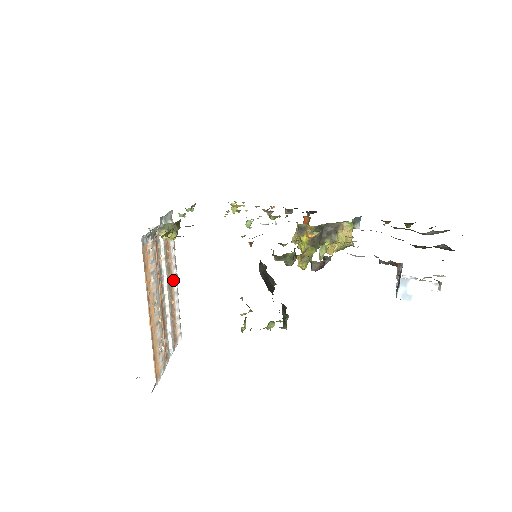
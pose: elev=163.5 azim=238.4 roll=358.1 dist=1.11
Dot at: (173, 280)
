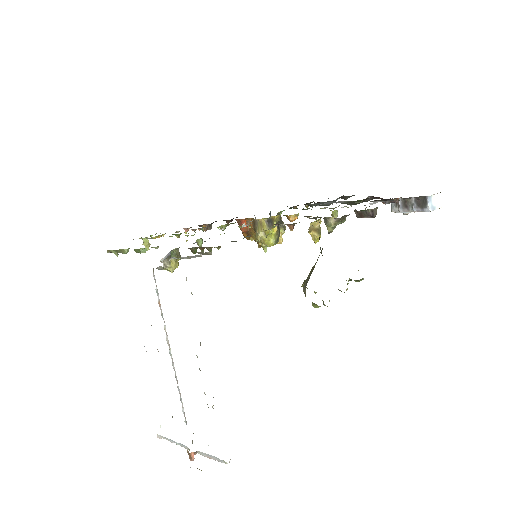
Dot at: occluded
